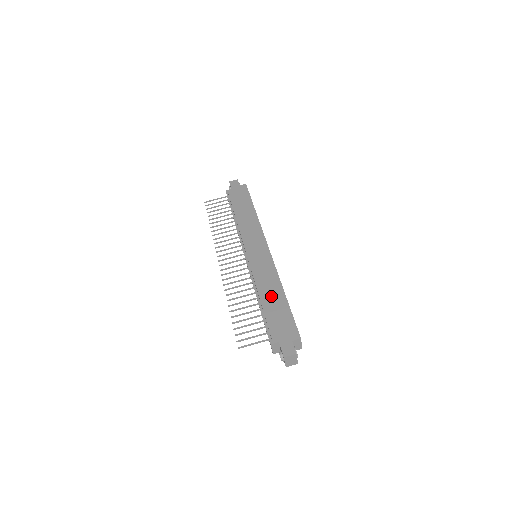
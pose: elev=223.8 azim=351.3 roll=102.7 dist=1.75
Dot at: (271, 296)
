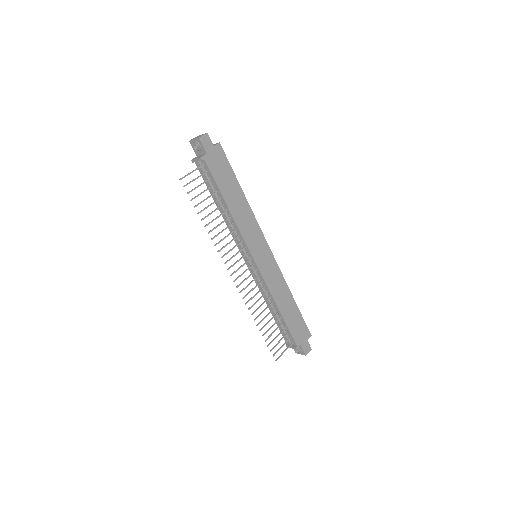
Dot at: (286, 305)
